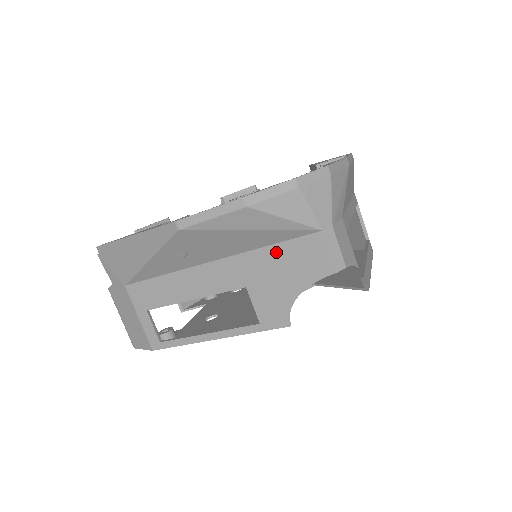
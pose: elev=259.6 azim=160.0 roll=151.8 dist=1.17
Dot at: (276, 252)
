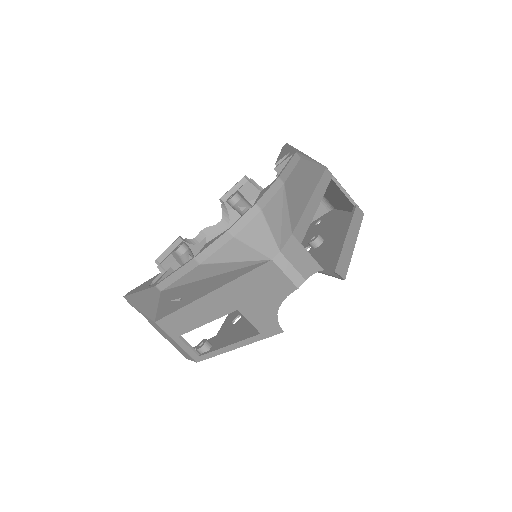
Dot at: (246, 281)
